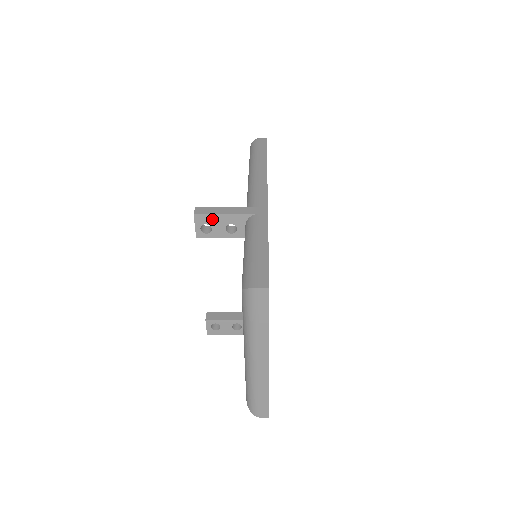
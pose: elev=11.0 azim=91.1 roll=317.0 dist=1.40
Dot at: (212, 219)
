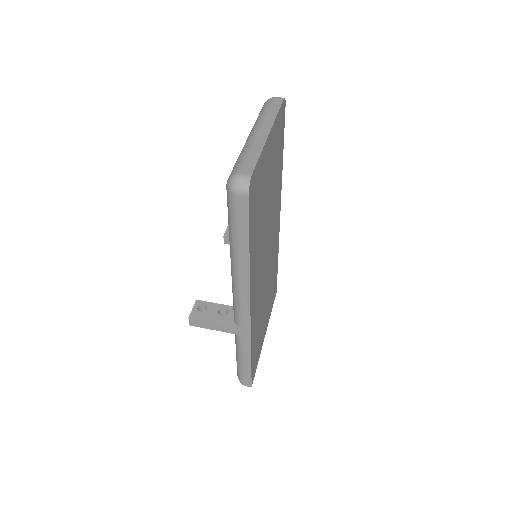
Dot at: occluded
